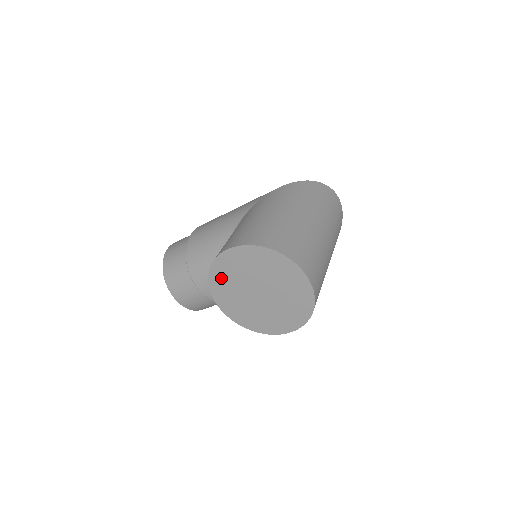
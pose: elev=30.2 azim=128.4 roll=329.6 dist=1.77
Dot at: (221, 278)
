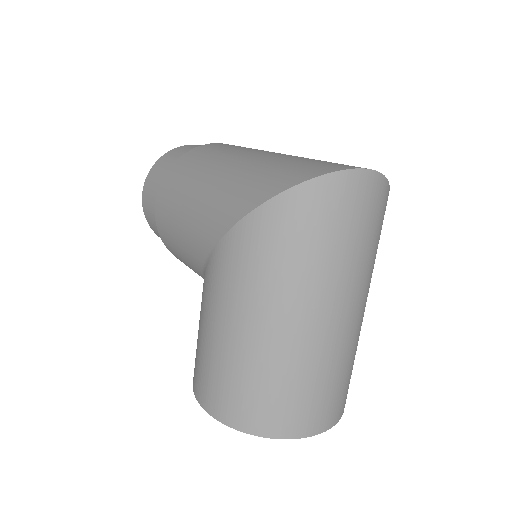
Dot at: occluded
